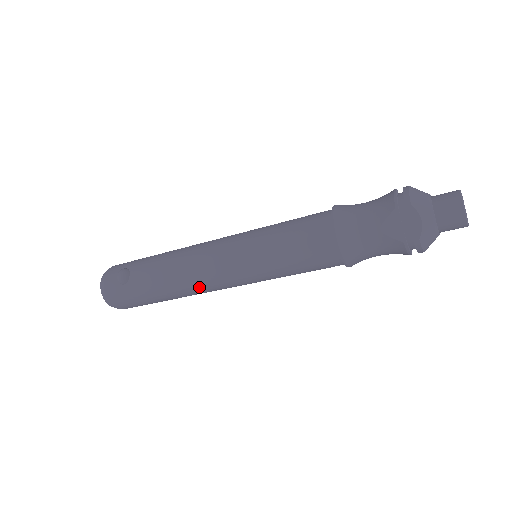
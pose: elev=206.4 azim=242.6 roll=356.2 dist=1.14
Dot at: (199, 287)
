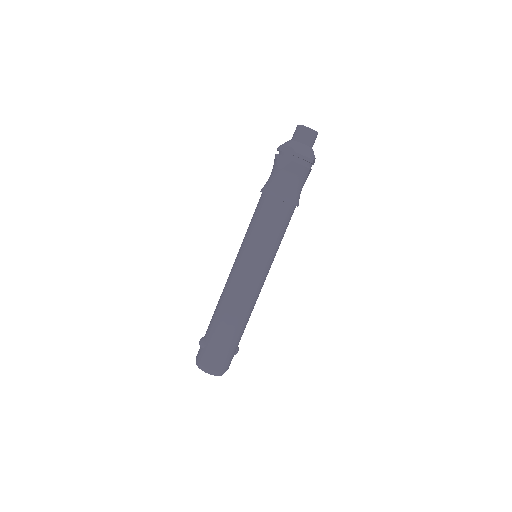
Dot at: (239, 298)
